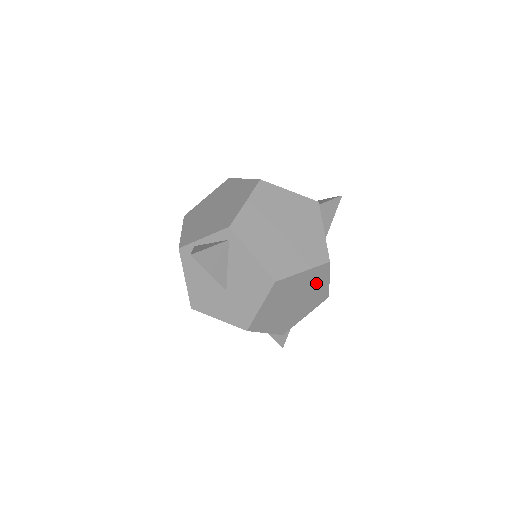
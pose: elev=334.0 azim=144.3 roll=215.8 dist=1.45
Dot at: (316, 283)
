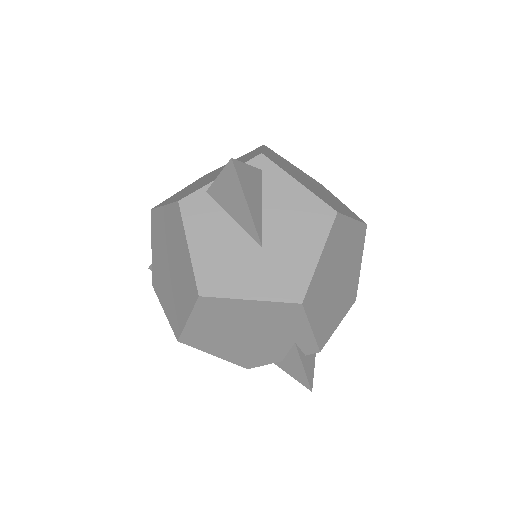
Dot at: (354, 258)
